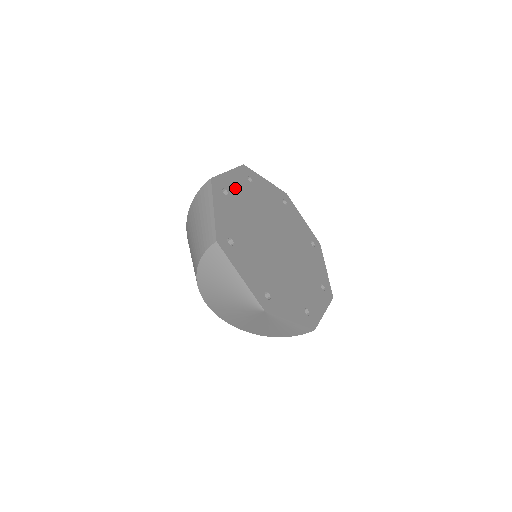
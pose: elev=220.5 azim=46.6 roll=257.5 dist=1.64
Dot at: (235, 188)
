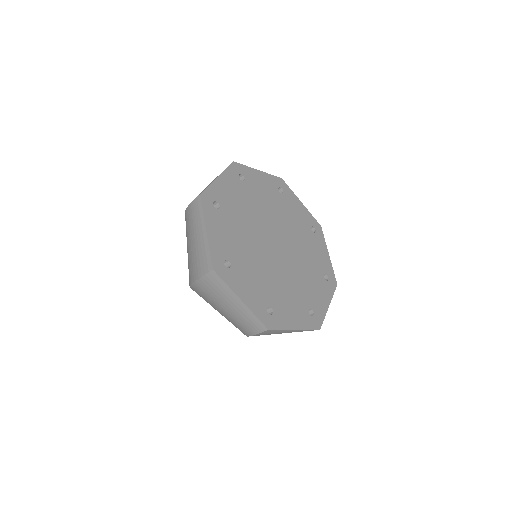
Dot at: (224, 243)
